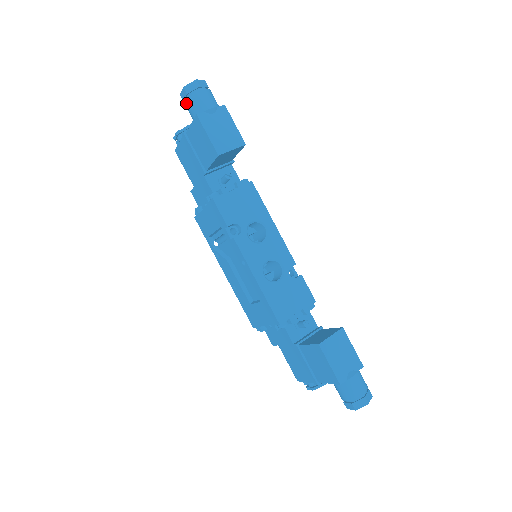
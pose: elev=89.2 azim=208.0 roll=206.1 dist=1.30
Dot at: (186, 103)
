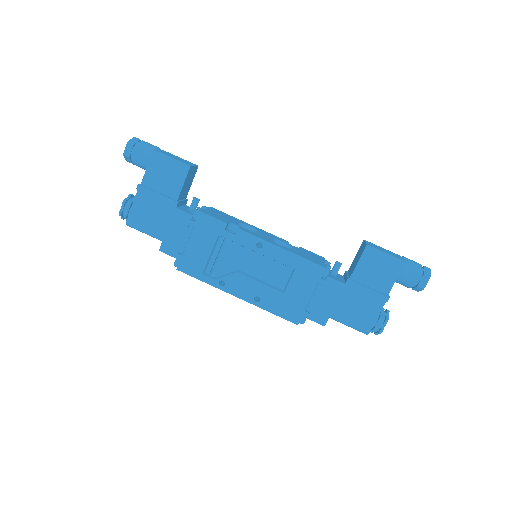
Dot at: (135, 153)
